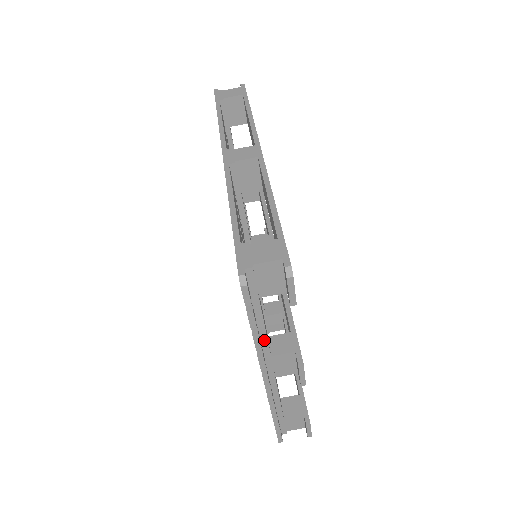
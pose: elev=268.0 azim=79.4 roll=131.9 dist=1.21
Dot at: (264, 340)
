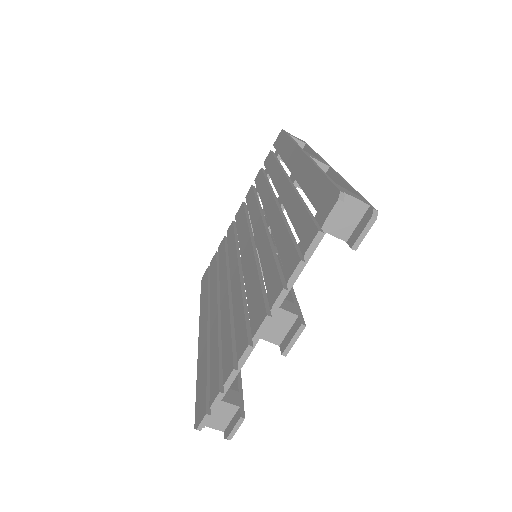
Dot at: occluded
